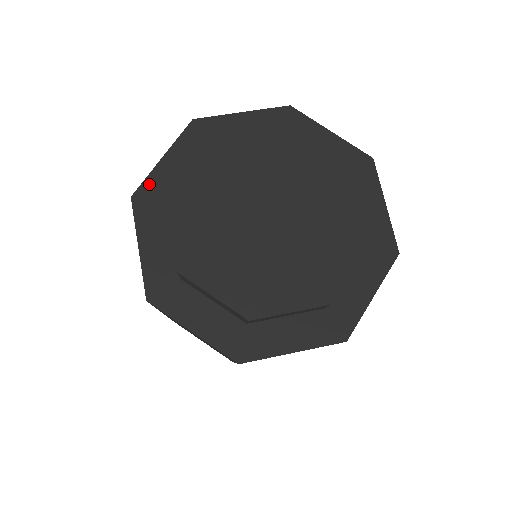
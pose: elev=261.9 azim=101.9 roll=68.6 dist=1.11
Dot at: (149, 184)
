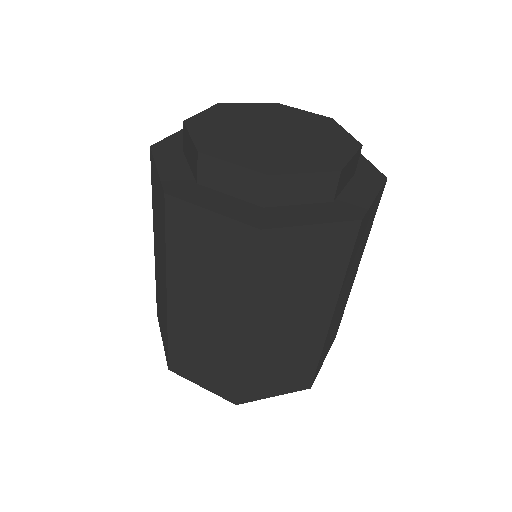
Dot at: (166, 142)
